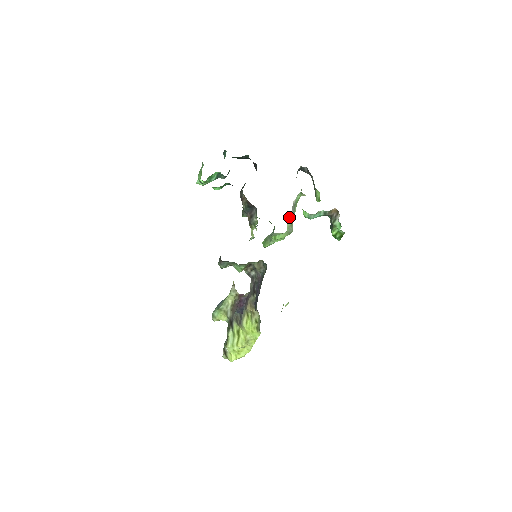
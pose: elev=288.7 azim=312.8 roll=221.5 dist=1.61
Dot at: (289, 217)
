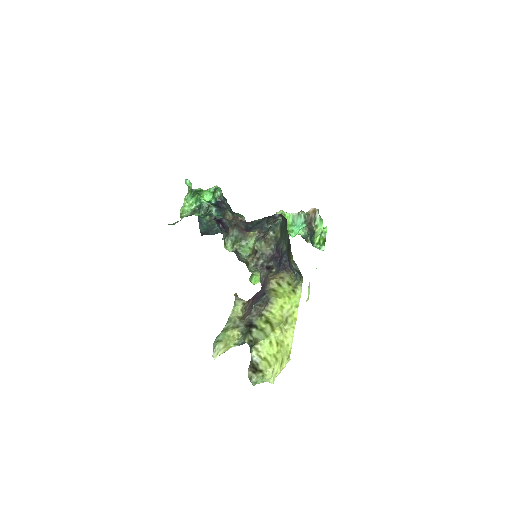
Dot at: occluded
